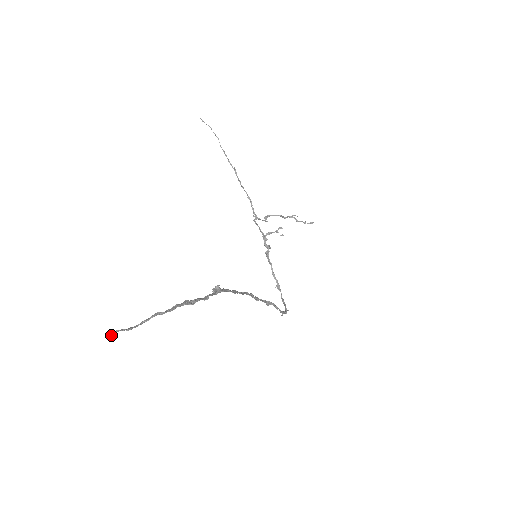
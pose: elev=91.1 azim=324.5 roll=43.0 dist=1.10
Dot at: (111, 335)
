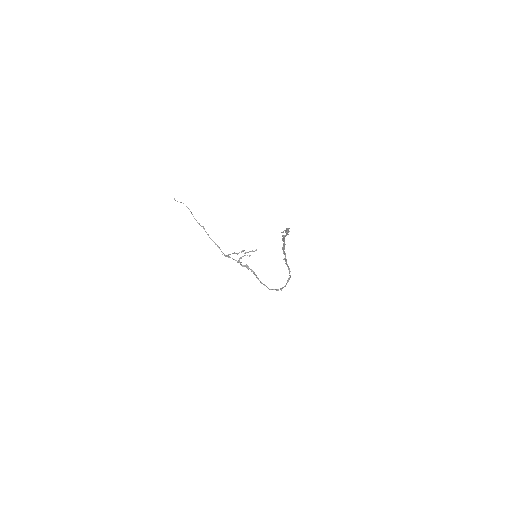
Dot at: occluded
